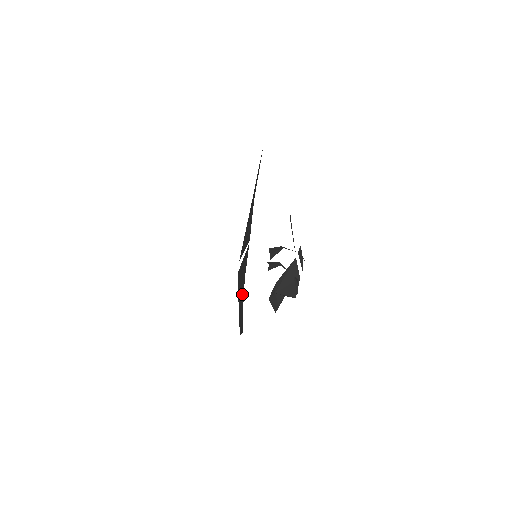
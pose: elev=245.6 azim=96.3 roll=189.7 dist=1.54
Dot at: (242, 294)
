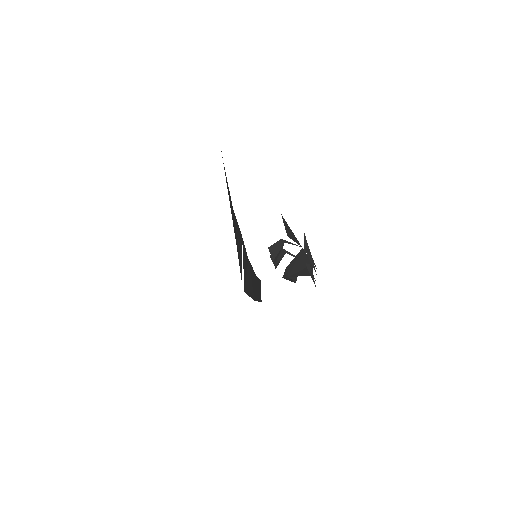
Dot at: (251, 275)
